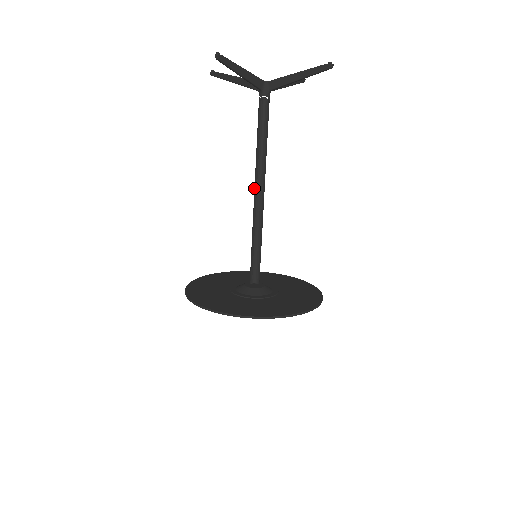
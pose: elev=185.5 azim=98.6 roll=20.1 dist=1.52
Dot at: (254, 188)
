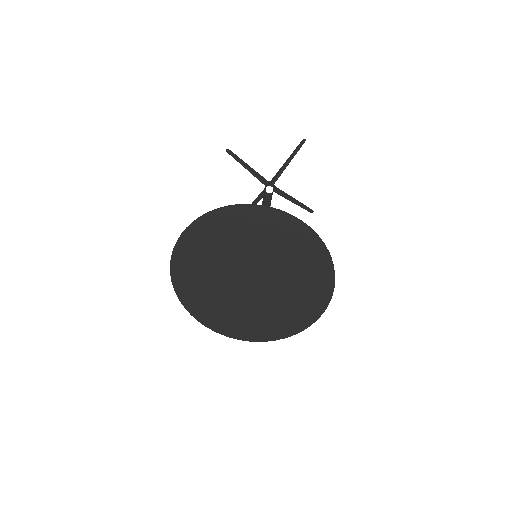
Dot at: occluded
